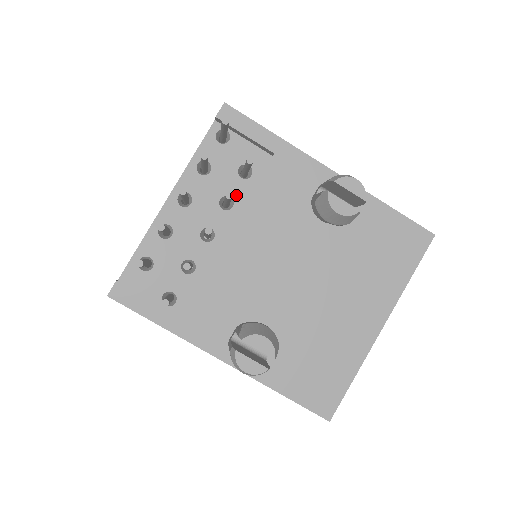
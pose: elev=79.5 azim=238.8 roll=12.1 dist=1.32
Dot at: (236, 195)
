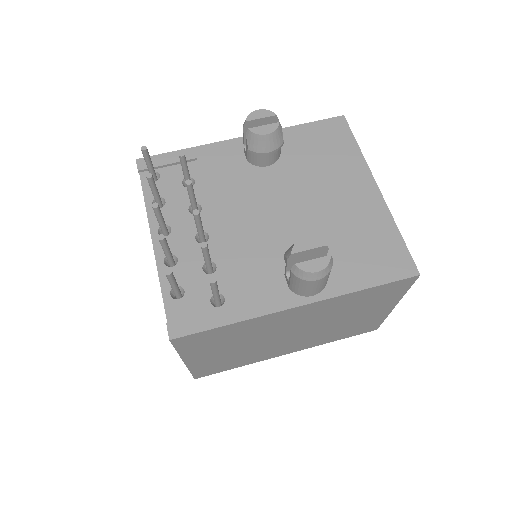
Dot at: (196, 199)
